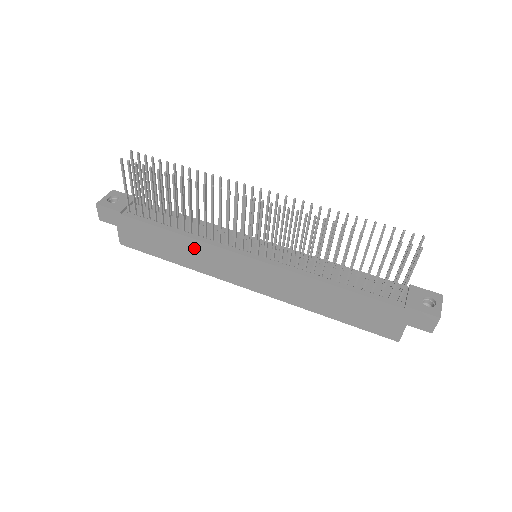
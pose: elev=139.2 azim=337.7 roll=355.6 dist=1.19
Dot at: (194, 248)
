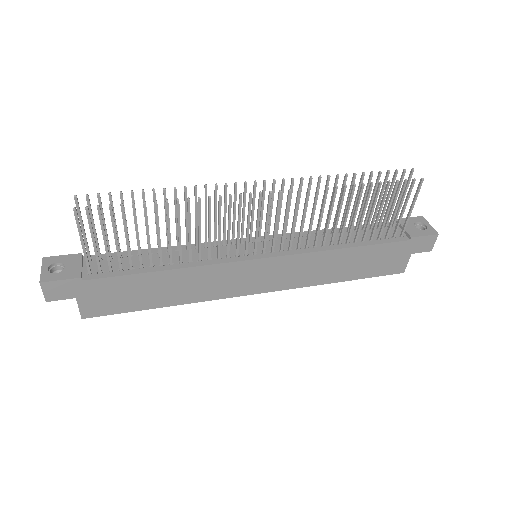
Dot at: (191, 278)
